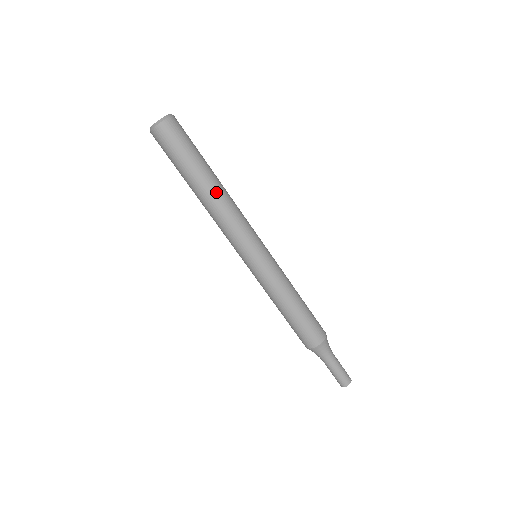
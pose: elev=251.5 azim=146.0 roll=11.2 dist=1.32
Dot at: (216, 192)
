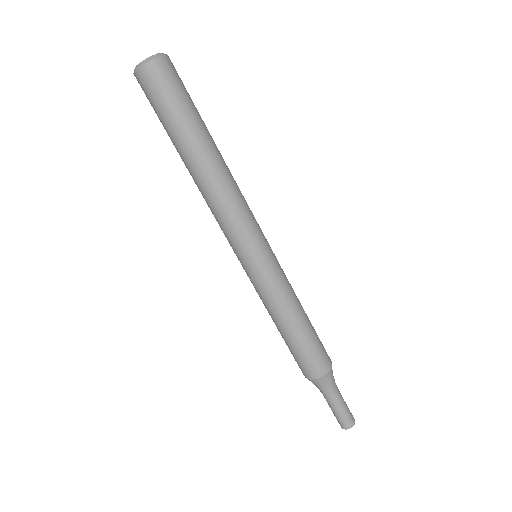
Dot at: (200, 174)
